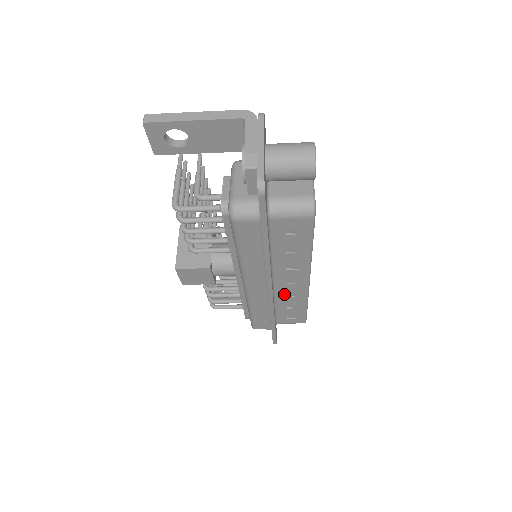
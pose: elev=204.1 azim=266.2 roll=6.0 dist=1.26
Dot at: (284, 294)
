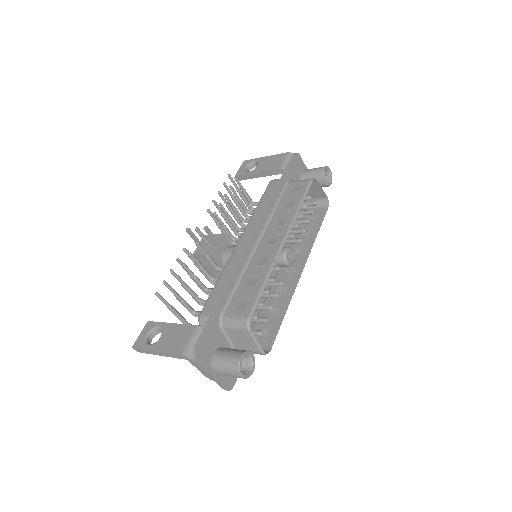
Dot at: occluded
